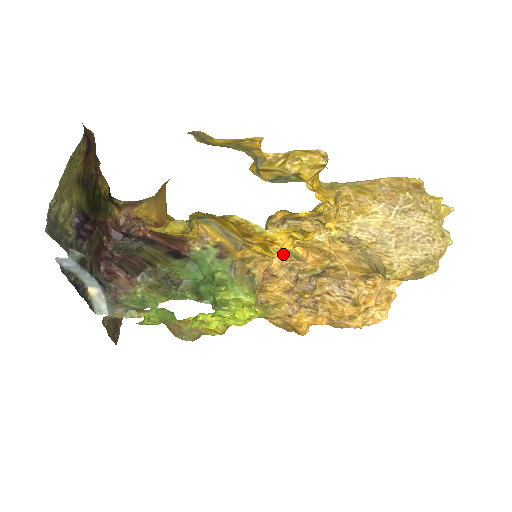
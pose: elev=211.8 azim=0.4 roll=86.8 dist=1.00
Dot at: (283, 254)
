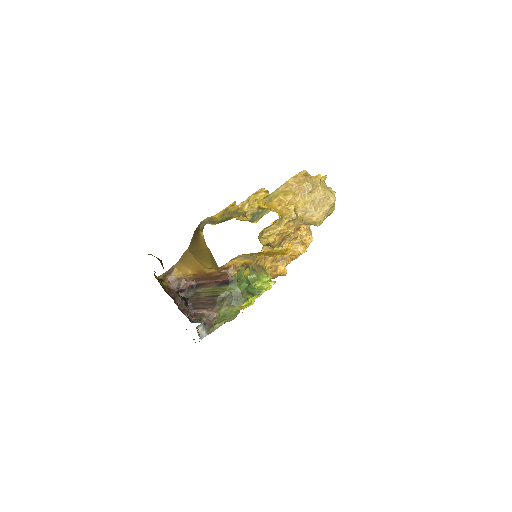
Dot at: (264, 246)
